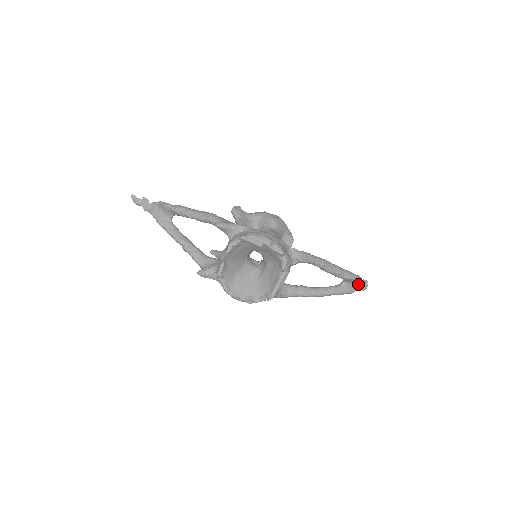
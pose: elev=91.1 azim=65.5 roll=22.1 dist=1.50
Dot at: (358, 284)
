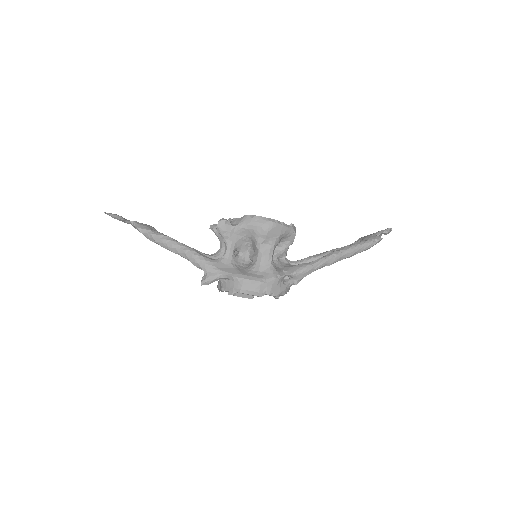
Dot at: (379, 235)
